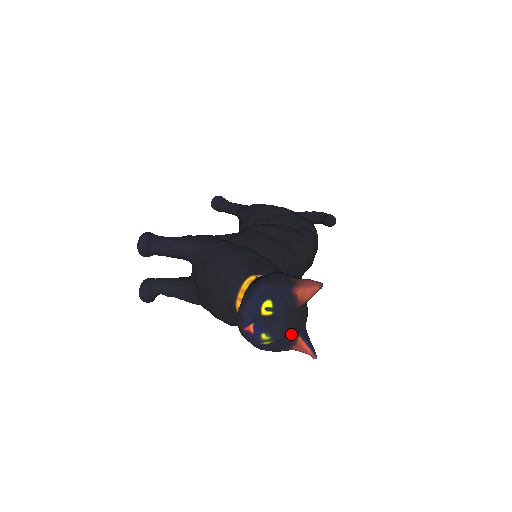
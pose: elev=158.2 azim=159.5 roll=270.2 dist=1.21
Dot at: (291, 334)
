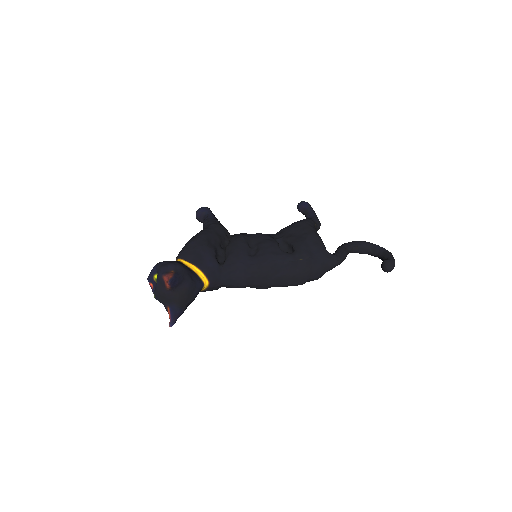
Dot at: (165, 303)
